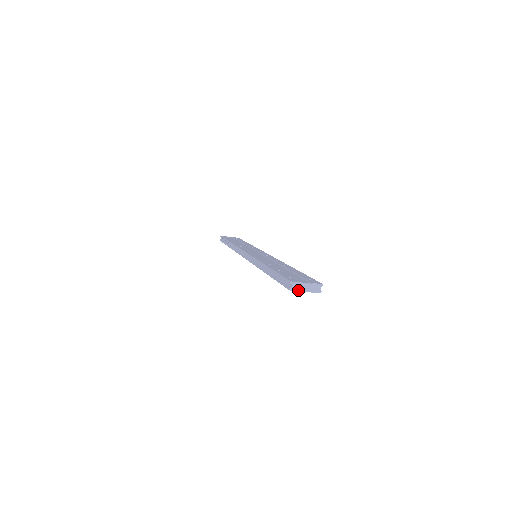
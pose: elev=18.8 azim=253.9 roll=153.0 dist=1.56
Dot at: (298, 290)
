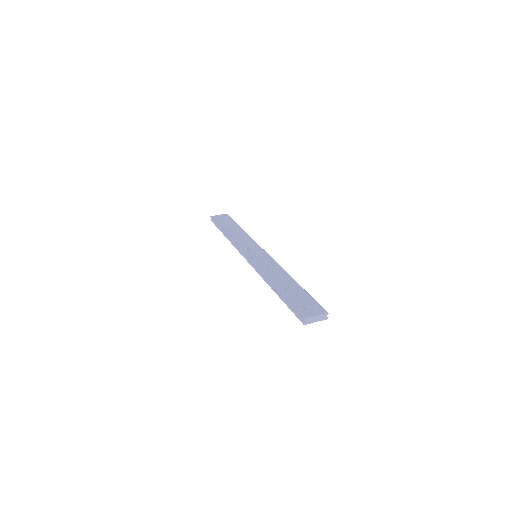
Dot at: (310, 323)
